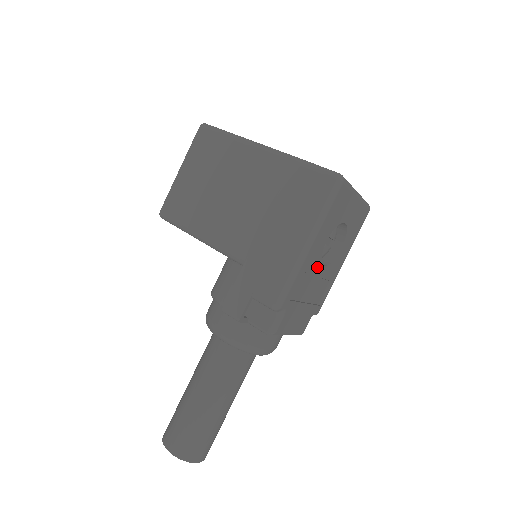
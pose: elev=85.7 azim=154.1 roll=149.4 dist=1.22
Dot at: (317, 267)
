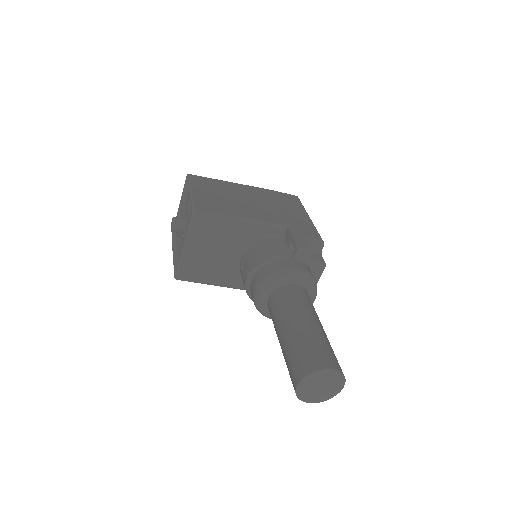
Dot at: occluded
